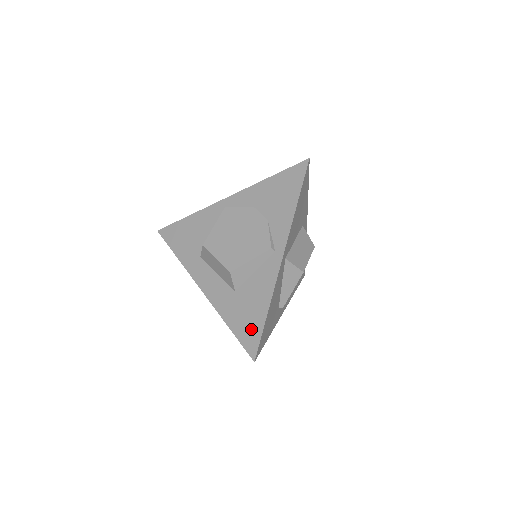
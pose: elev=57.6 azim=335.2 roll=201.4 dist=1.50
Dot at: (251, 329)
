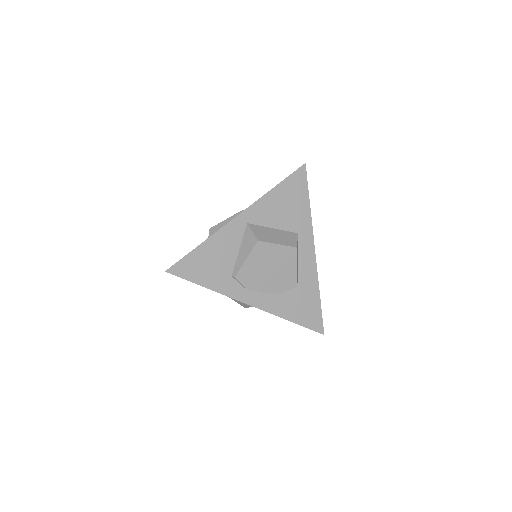
Dot at: occluded
